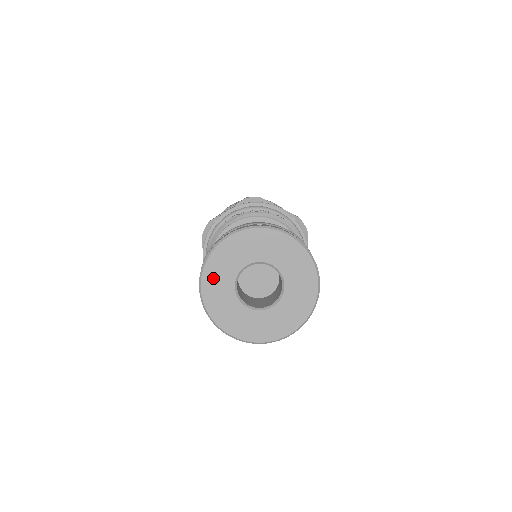
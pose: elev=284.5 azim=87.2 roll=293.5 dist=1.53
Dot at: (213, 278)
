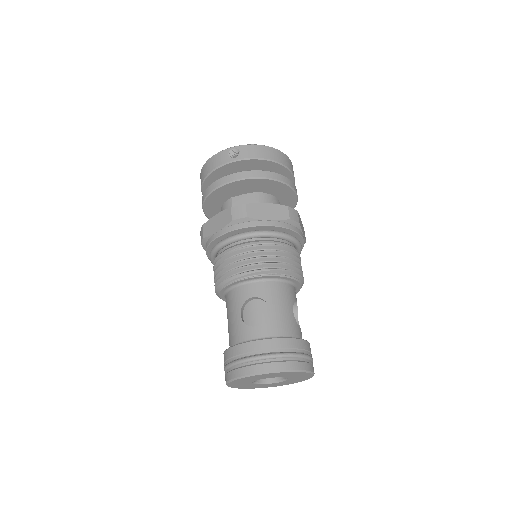
Dot at: (236, 385)
